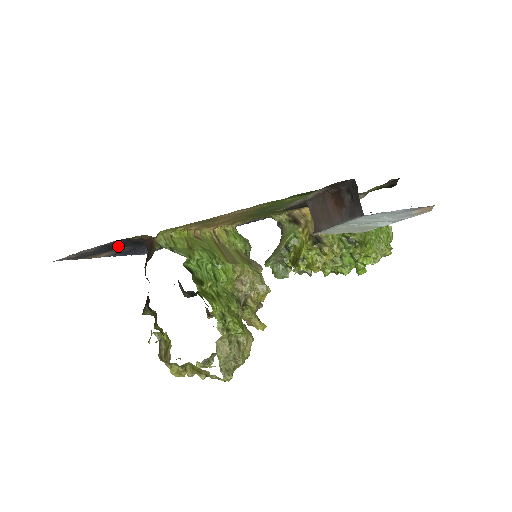
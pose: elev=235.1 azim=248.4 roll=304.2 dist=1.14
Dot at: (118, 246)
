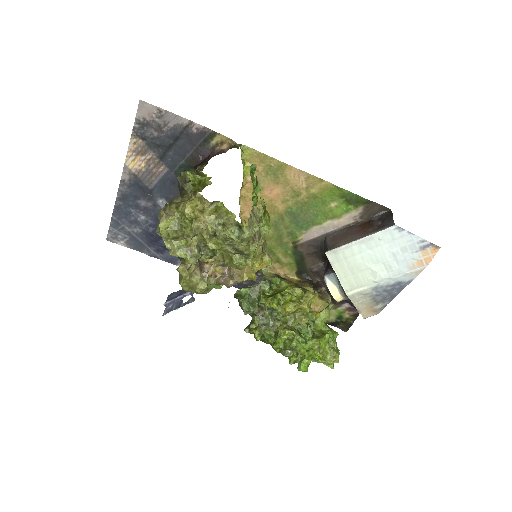
Dot at: (173, 154)
